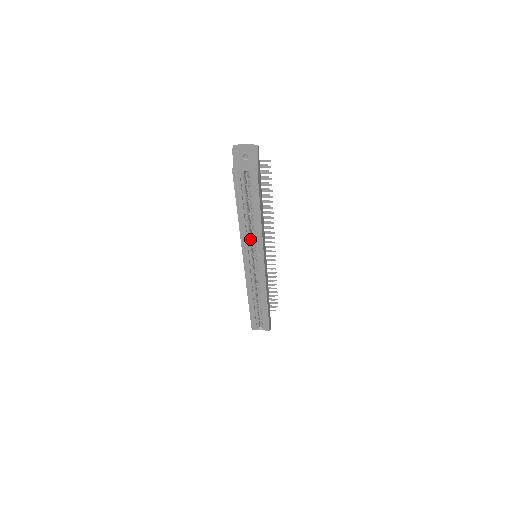
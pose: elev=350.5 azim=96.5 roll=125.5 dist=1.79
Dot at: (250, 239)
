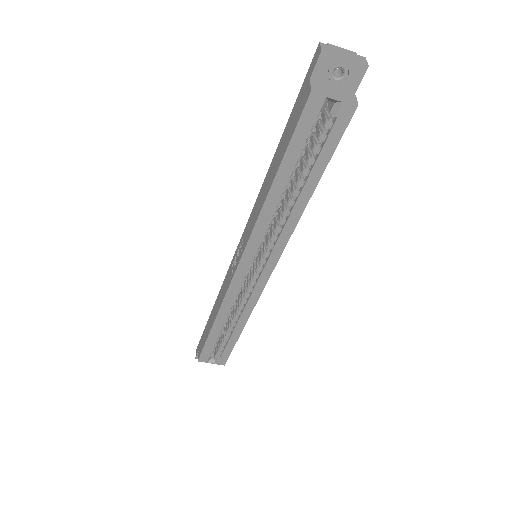
Dot at: (269, 228)
